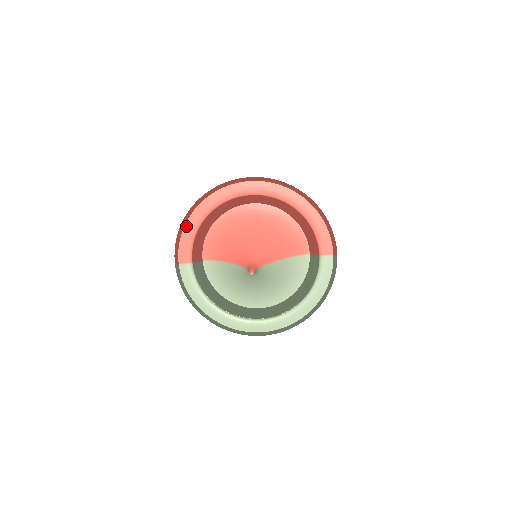
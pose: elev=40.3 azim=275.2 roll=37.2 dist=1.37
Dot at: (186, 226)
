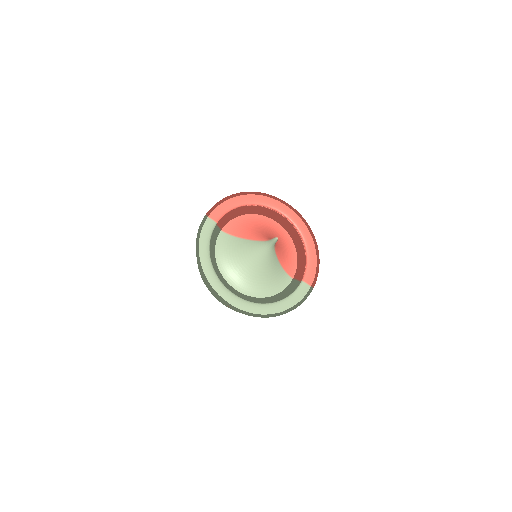
Dot at: (231, 199)
